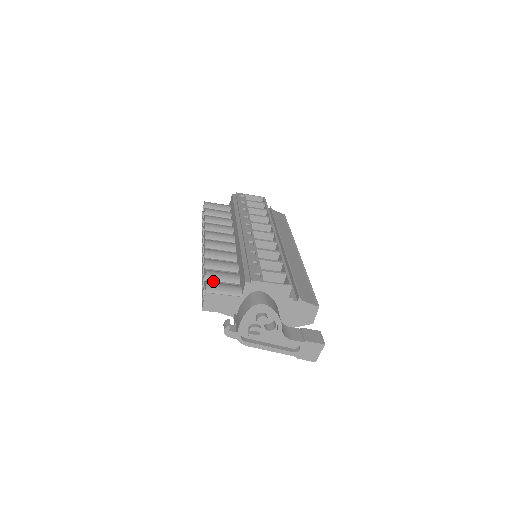
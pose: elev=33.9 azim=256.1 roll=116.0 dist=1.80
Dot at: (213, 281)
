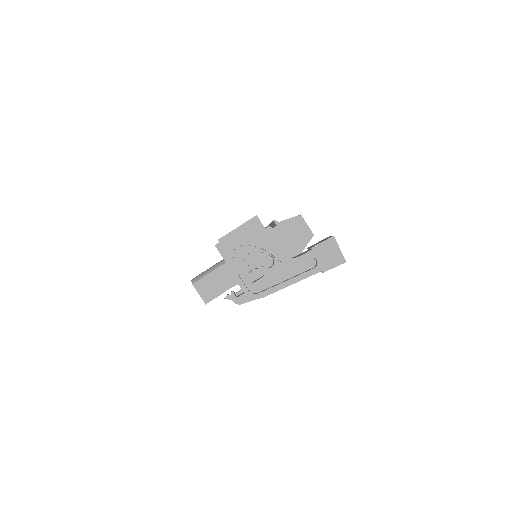
Dot at: occluded
